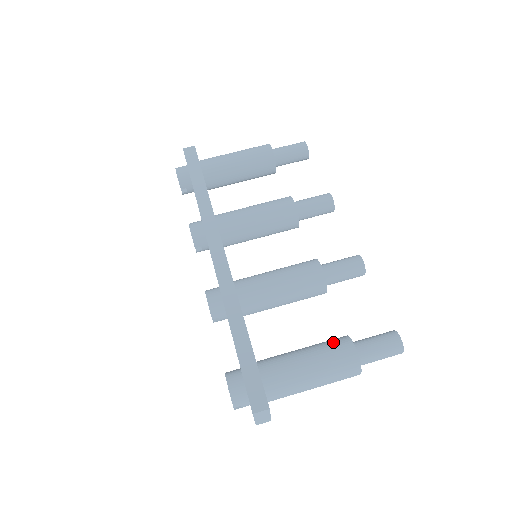
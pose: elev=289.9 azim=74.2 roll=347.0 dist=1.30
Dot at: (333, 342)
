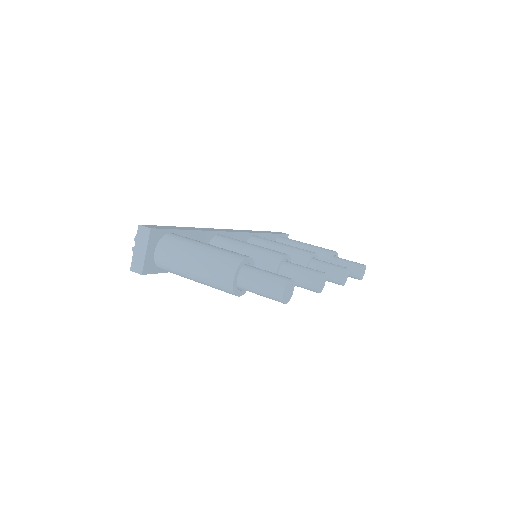
Dot at: occluded
